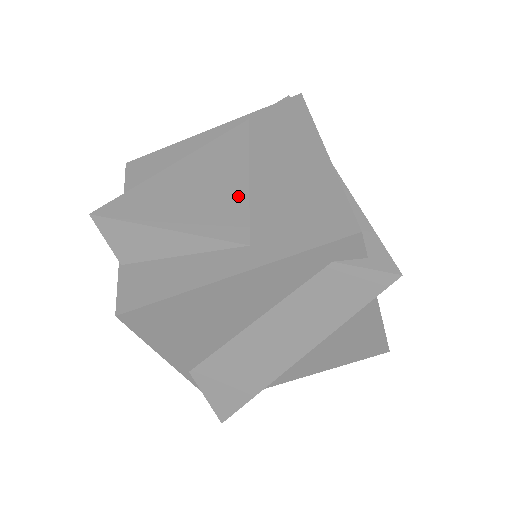
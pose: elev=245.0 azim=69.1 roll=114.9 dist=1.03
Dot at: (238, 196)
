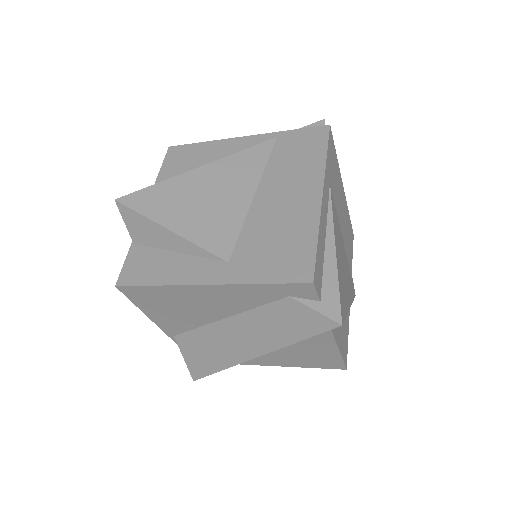
Dot at: (237, 213)
